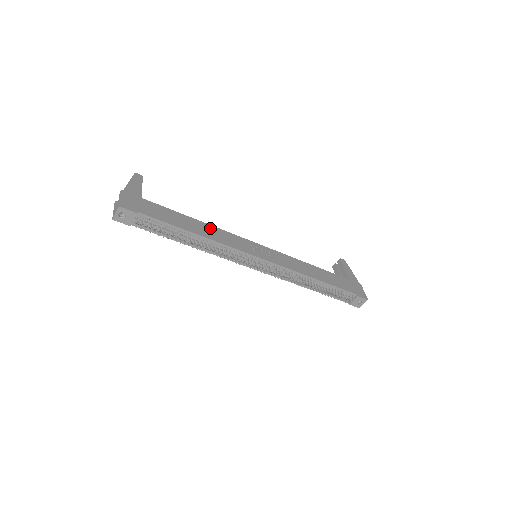
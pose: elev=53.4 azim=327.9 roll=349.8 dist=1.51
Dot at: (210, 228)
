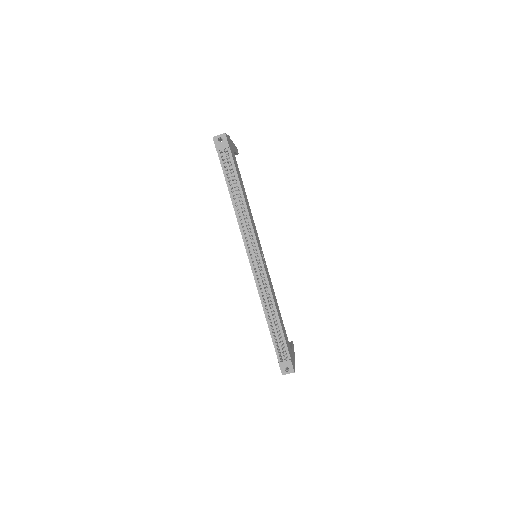
Dot at: occluded
